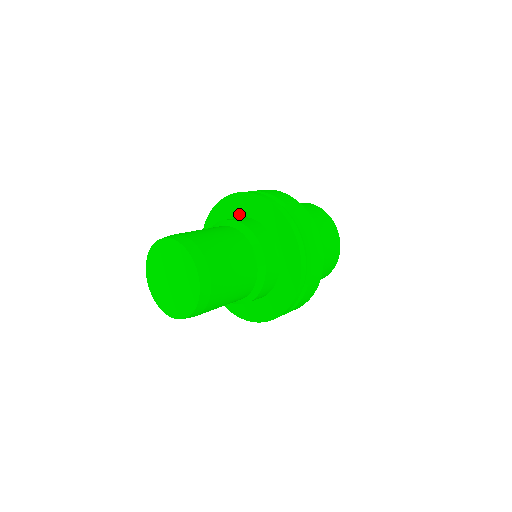
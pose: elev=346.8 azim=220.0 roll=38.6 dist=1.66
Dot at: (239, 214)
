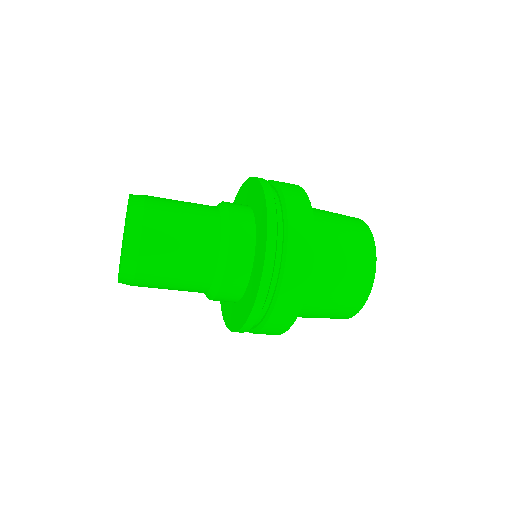
Dot at: occluded
